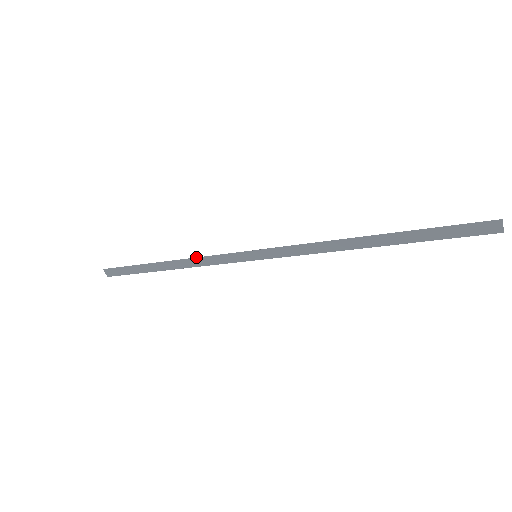
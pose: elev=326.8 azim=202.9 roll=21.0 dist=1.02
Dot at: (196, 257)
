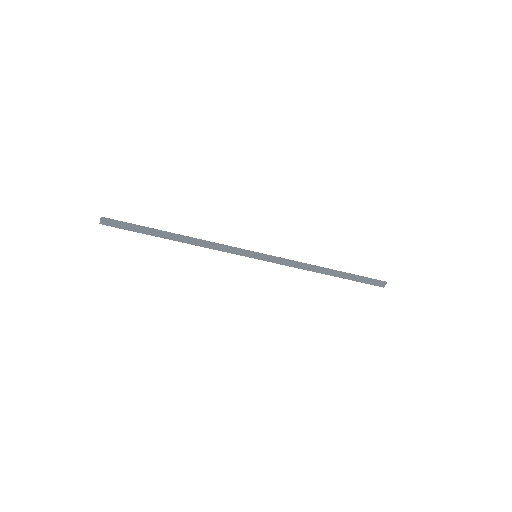
Dot at: (209, 241)
